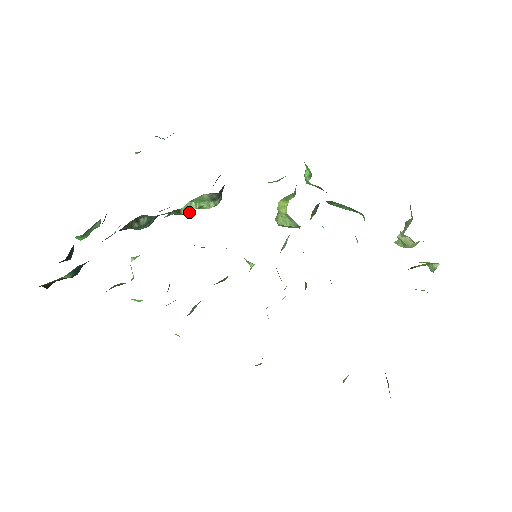
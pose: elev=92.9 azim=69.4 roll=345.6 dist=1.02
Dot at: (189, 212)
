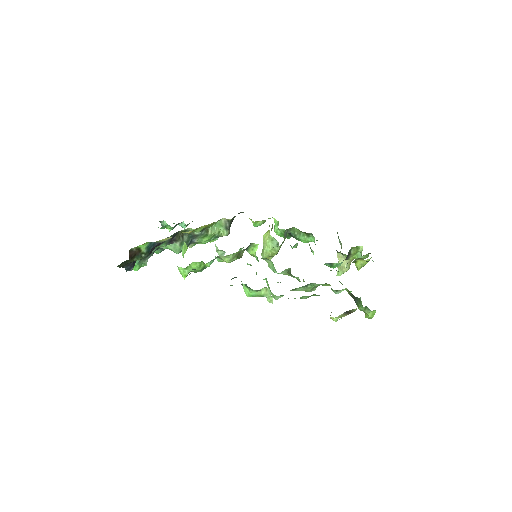
Dot at: (213, 233)
